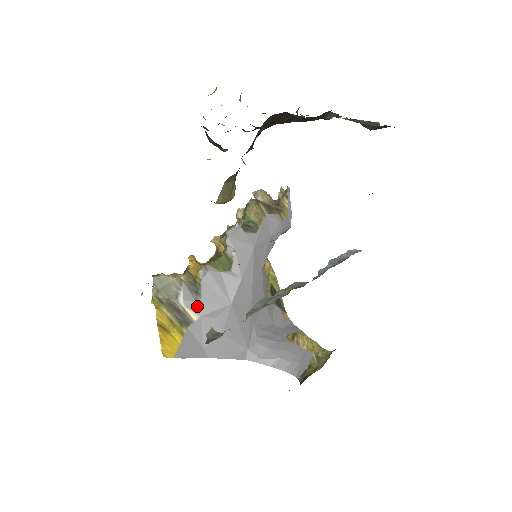
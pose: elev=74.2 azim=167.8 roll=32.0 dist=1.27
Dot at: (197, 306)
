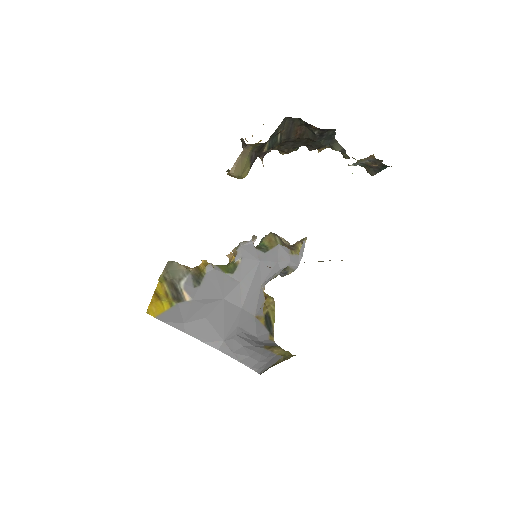
Dot at: (193, 291)
